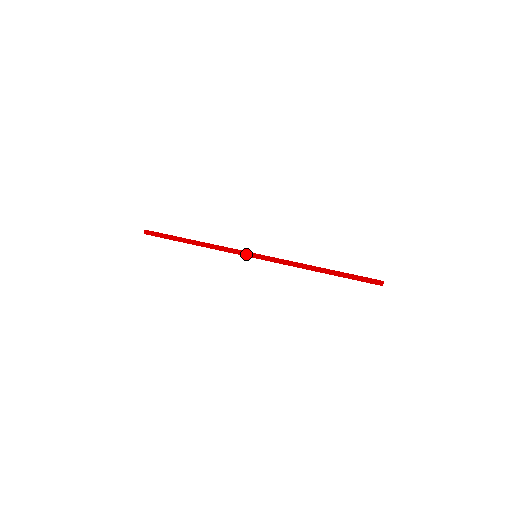
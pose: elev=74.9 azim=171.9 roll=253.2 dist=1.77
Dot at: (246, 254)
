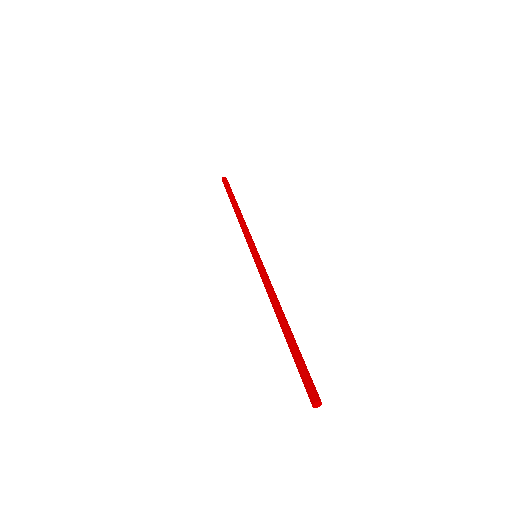
Dot at: occluded
